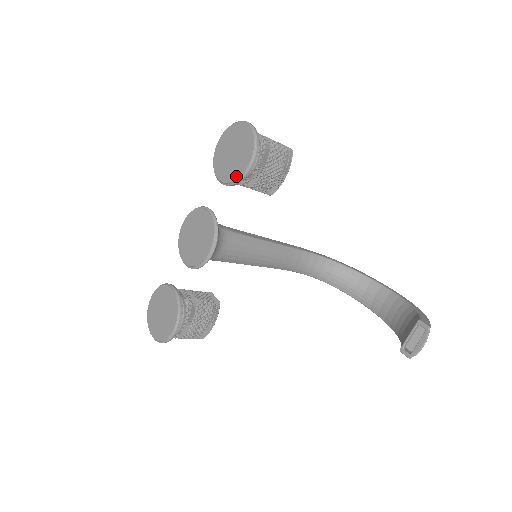
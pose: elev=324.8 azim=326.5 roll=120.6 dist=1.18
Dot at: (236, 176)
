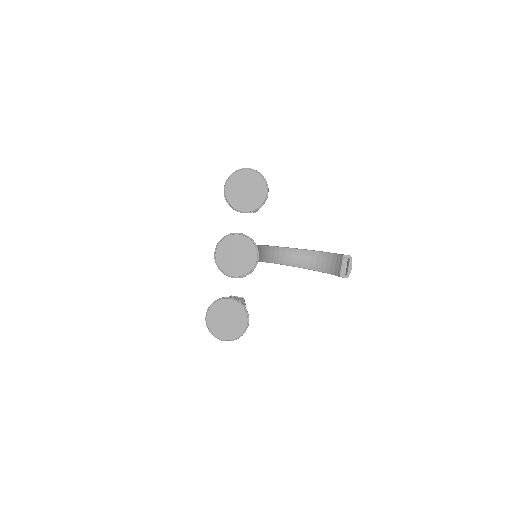
Dot at: (258, 204)
